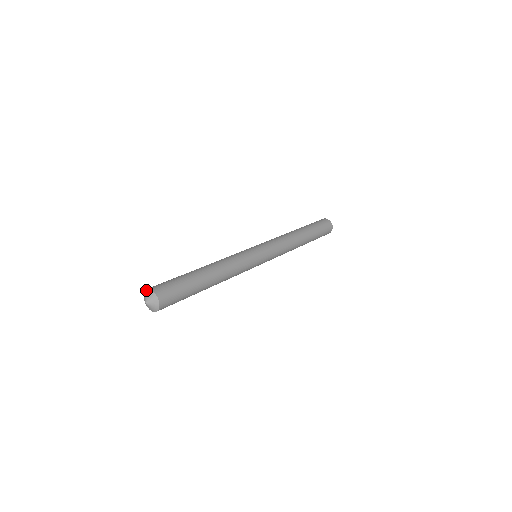
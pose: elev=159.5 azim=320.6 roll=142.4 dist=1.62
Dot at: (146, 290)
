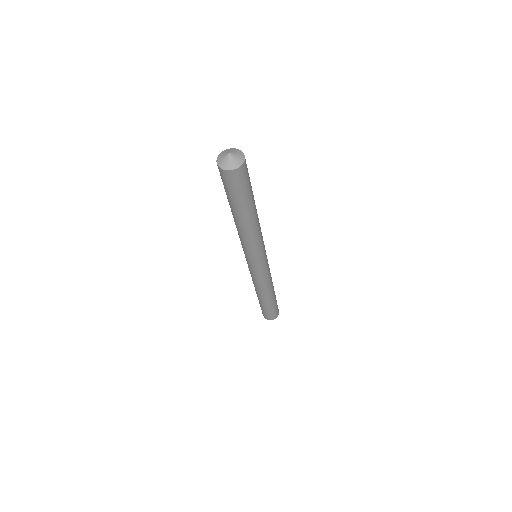
Dot at: (219, 154)
